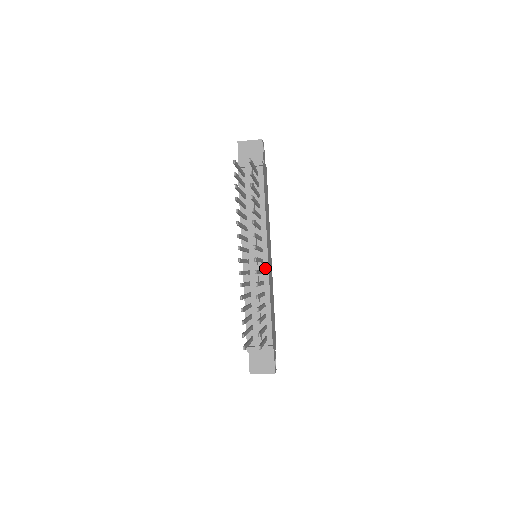
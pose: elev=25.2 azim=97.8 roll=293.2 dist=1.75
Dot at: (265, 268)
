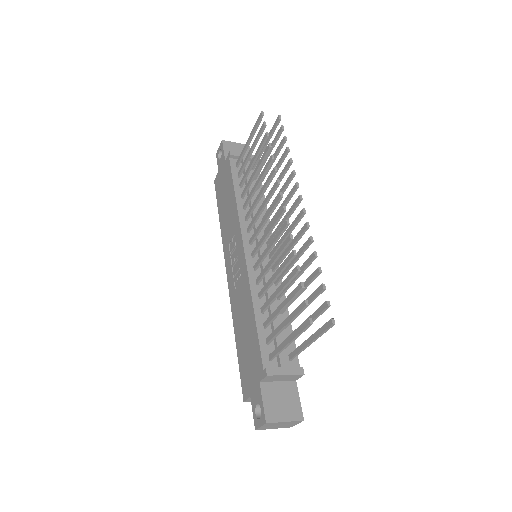
Dot at: occluded
